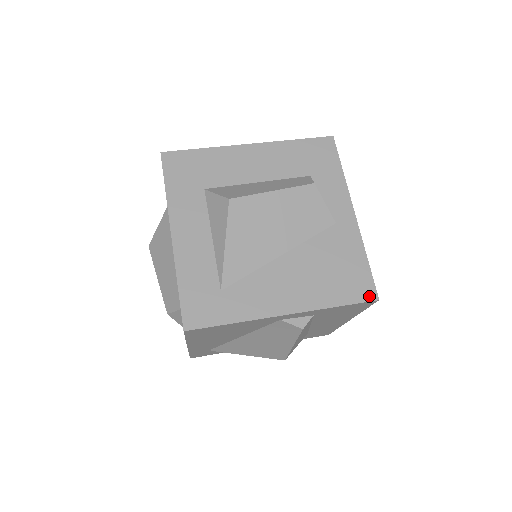
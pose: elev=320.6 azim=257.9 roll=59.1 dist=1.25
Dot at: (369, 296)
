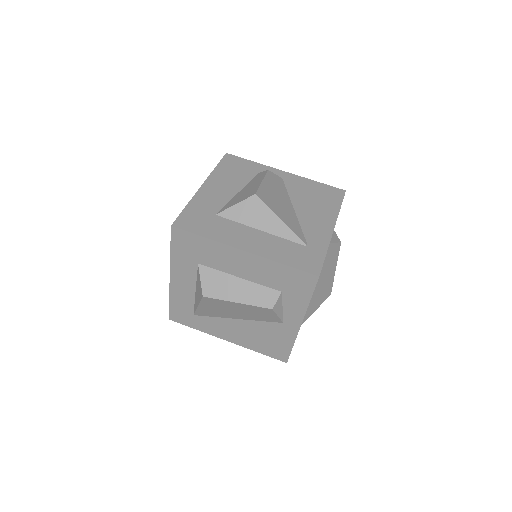
Dot at: (282, 359)
